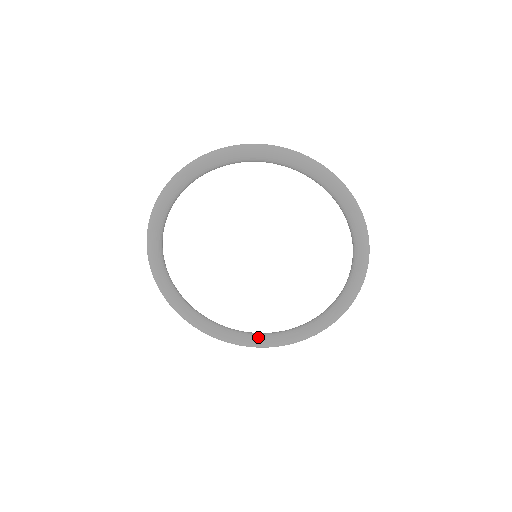
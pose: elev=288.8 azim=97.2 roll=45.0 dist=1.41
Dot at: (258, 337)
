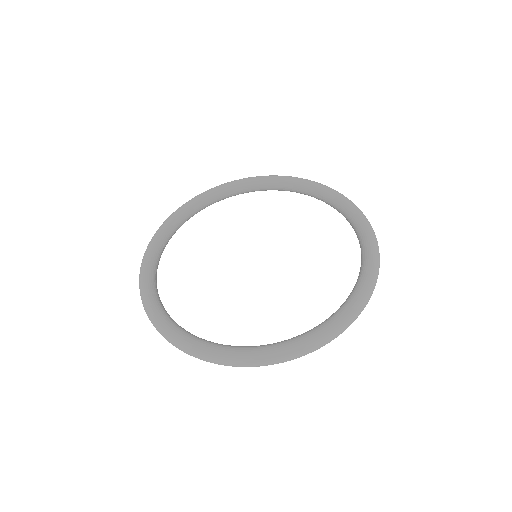
Dot at: (209, 341)
